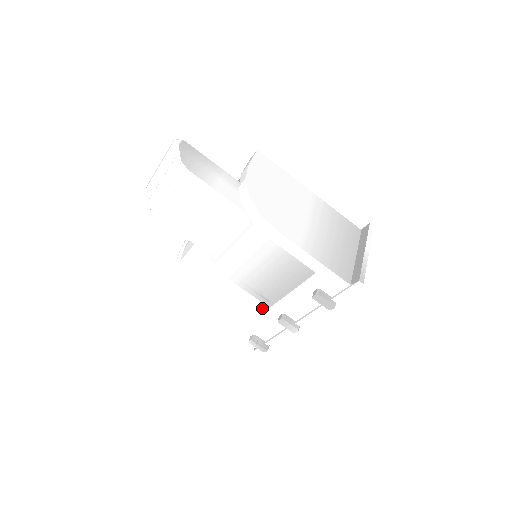
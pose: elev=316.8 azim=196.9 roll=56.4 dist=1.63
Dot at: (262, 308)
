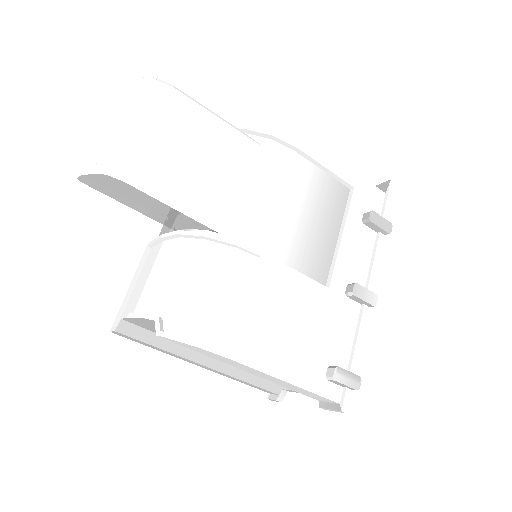
Dot at: (322, 289)
